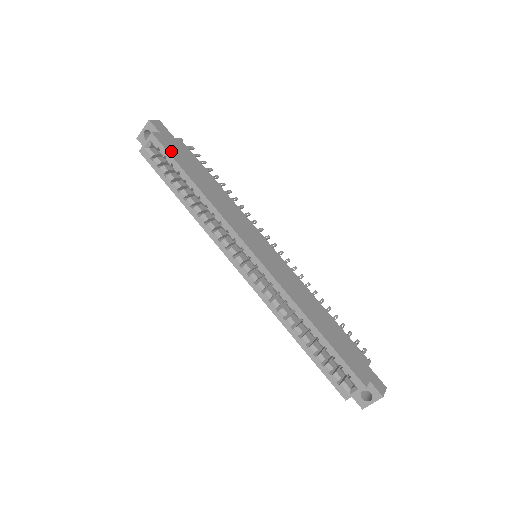
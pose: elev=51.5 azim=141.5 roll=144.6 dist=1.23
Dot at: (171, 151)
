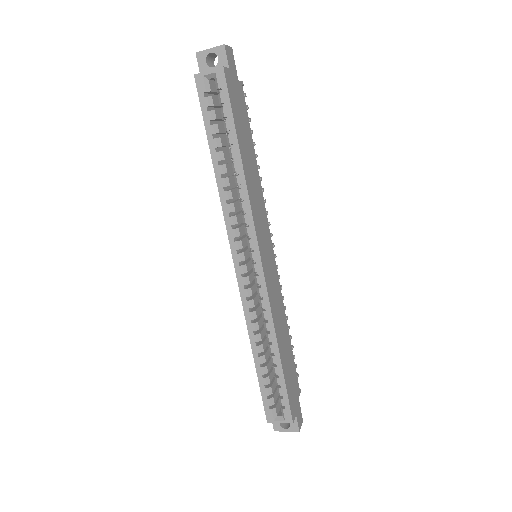
Dot at: (233, 101)
